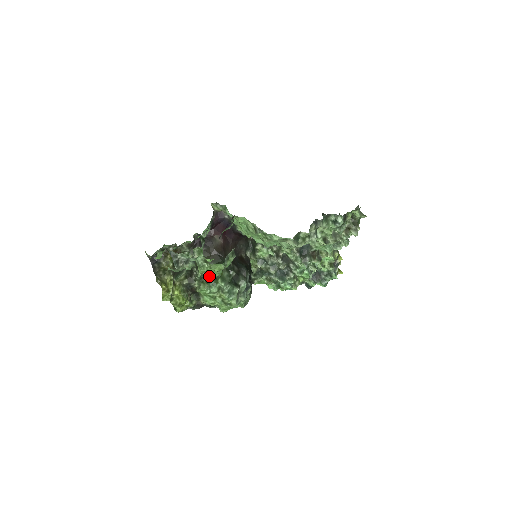
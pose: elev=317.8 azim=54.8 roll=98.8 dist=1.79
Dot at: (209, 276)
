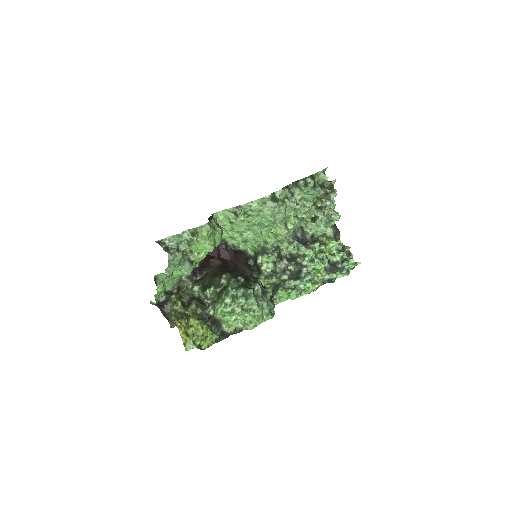
Dot at: (218, 291)
